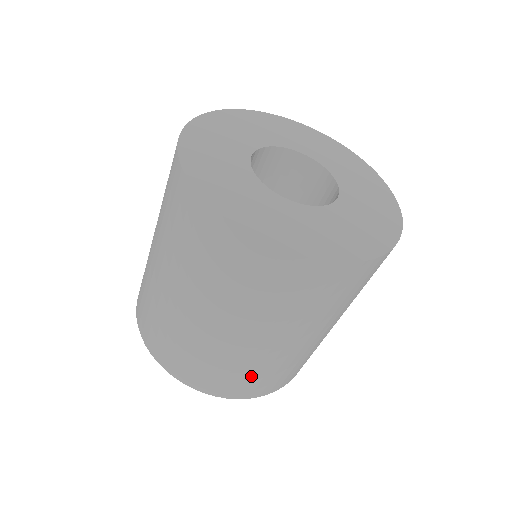
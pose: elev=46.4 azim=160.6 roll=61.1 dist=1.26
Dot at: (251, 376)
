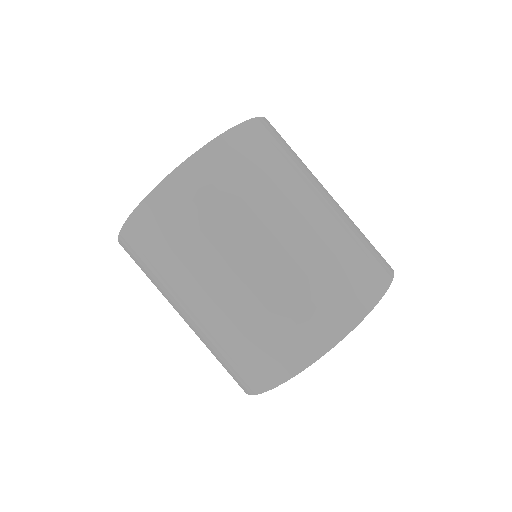
Dot at: (242, 350)
